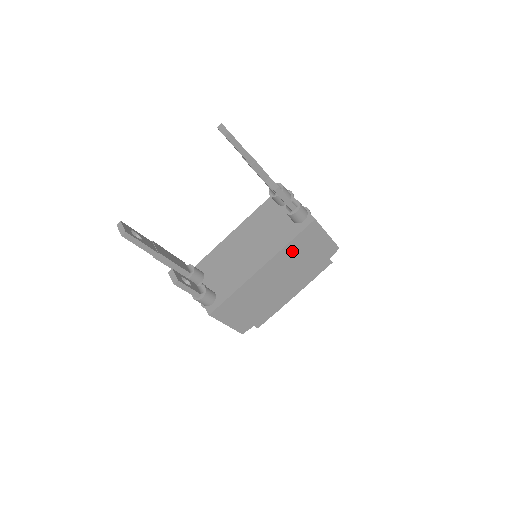
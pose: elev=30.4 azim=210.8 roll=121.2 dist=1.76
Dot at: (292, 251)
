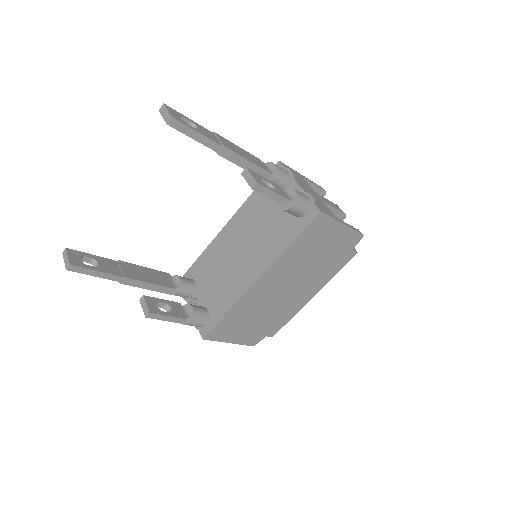
Dot at: (296, 253)
